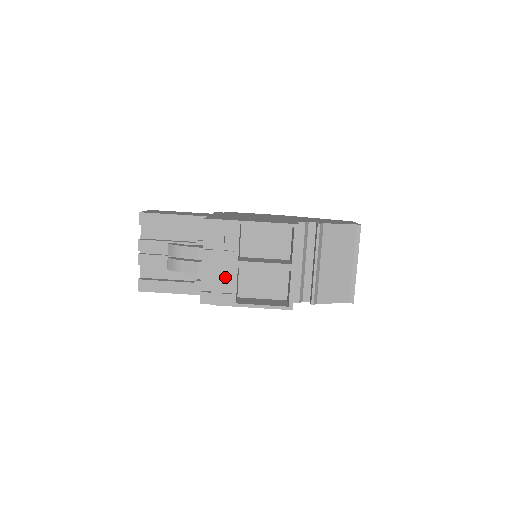
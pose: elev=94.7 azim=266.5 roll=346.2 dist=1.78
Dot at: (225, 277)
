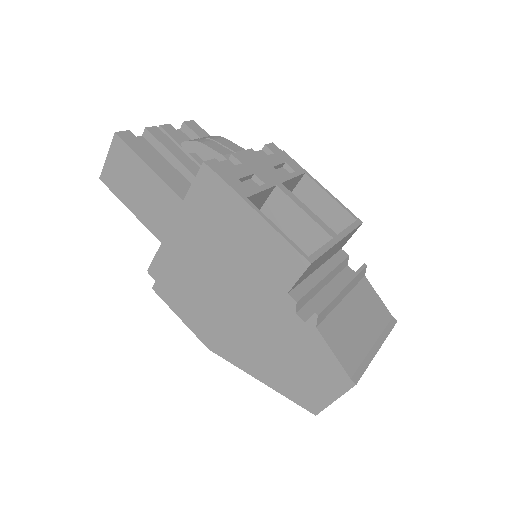
Dot at: (252, 181)
